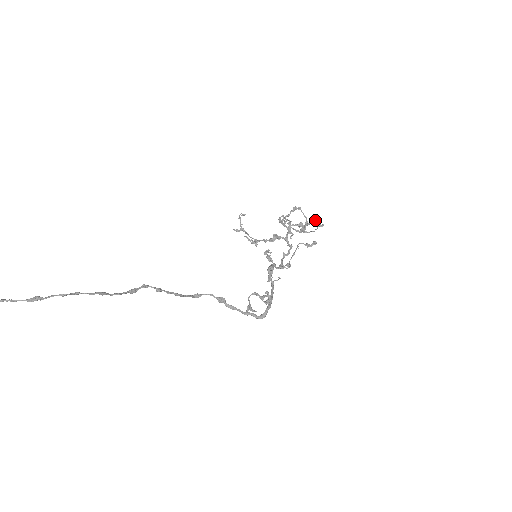
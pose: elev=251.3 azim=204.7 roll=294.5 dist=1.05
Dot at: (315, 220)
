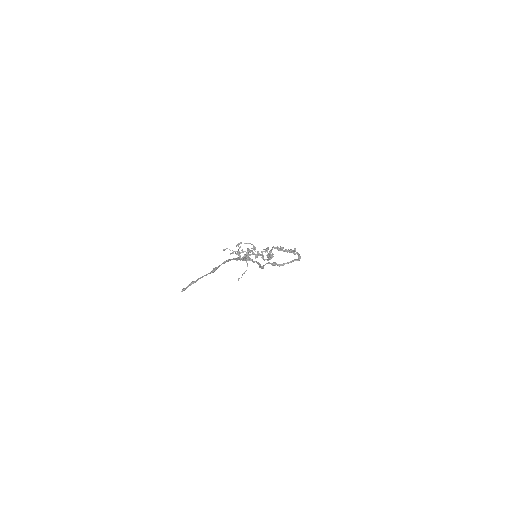
Dot at: occluded
